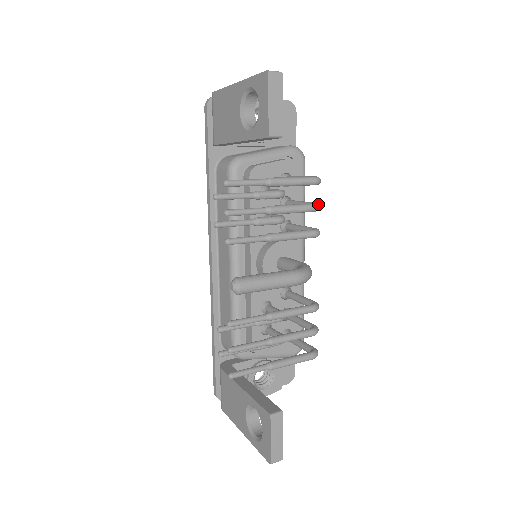
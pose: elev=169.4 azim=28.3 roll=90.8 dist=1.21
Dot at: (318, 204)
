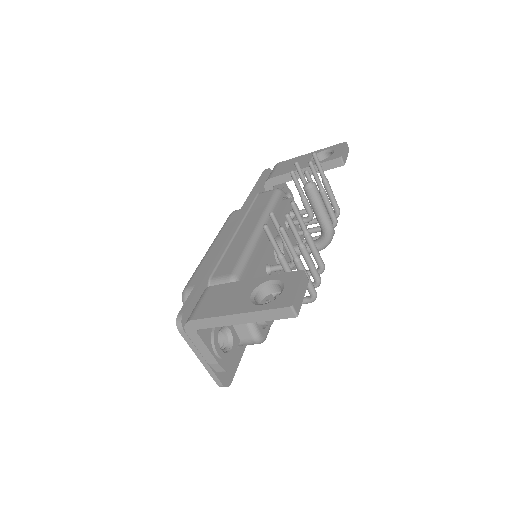
Dot at: (337, 222)
